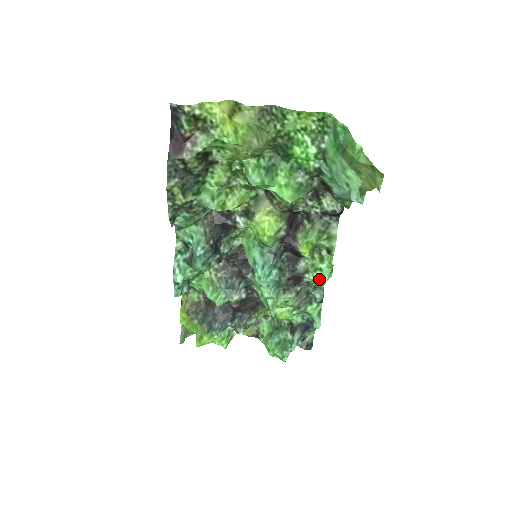
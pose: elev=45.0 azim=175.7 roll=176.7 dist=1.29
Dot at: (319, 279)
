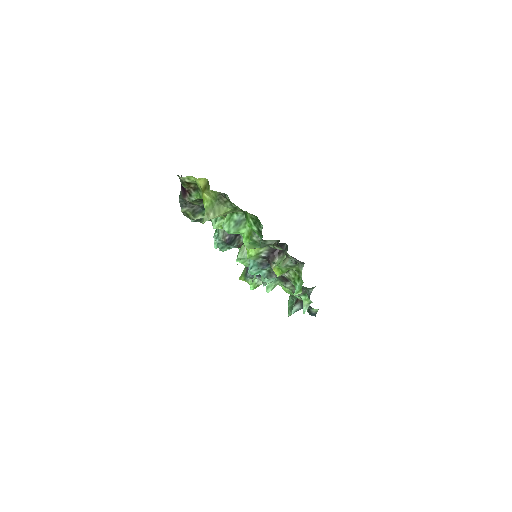
Dot at: occluded
